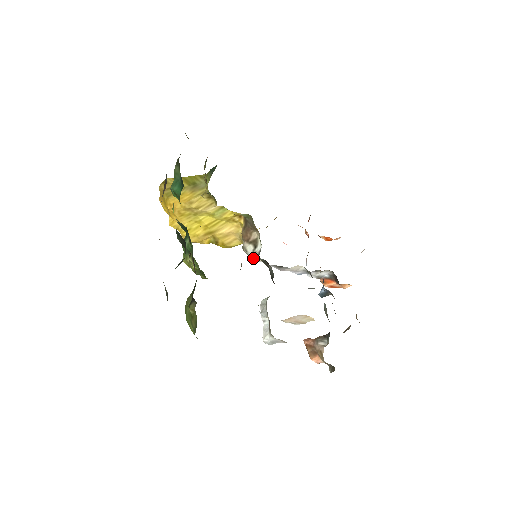
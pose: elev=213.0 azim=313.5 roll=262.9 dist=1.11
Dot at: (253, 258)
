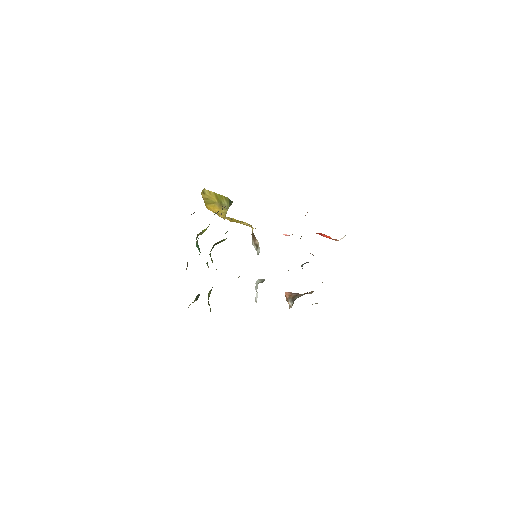
Dot at: occluded
